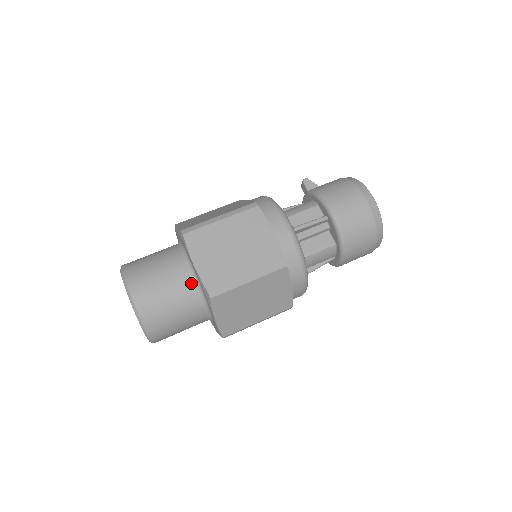
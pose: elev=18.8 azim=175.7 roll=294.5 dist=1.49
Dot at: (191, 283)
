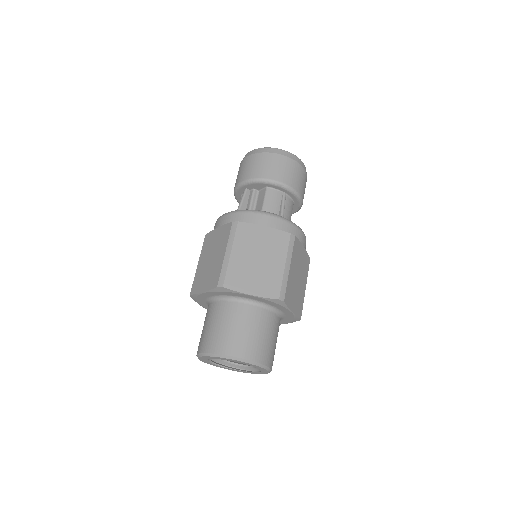
Dot at: (220, 303)
